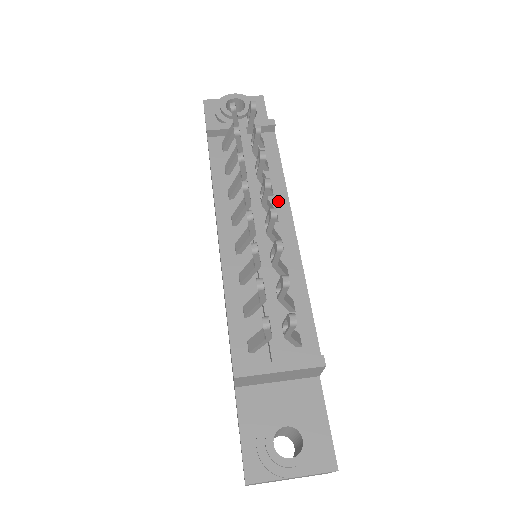
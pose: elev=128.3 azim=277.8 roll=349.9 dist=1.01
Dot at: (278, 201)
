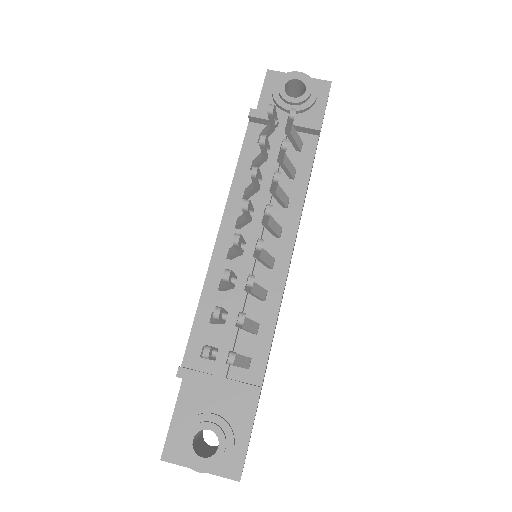
Dot at: (289, 216)
